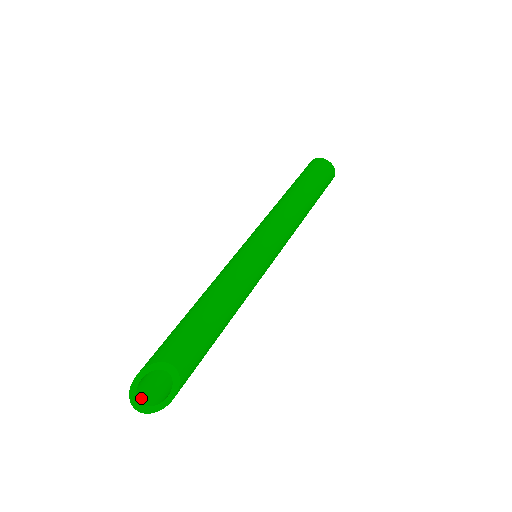
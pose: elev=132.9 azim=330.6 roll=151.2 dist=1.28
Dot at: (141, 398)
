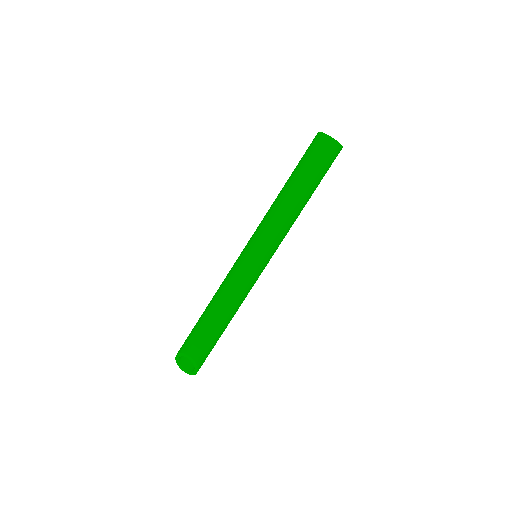
Dot at: (184, 366)
